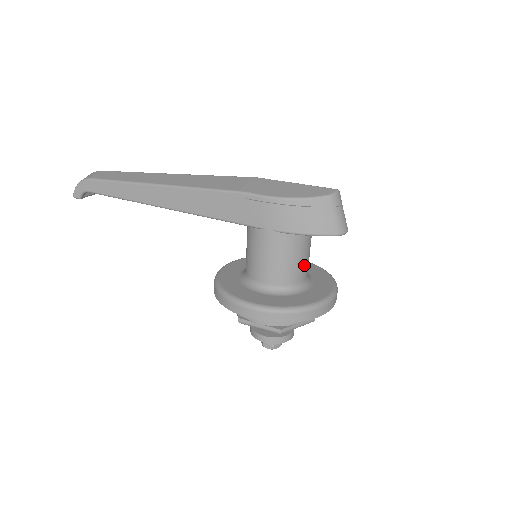
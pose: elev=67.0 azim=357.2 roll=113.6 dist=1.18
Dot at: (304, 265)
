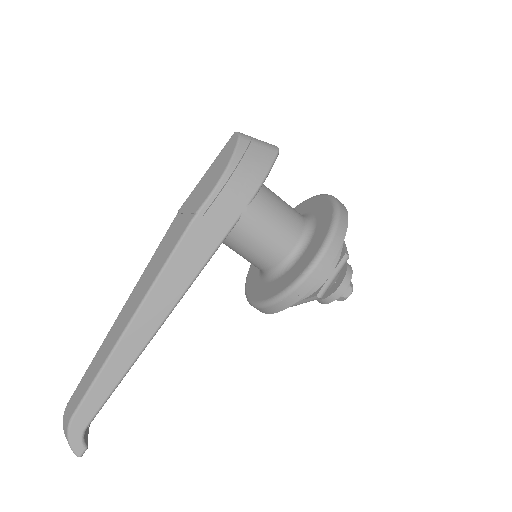
Dot at: (289, 206)
